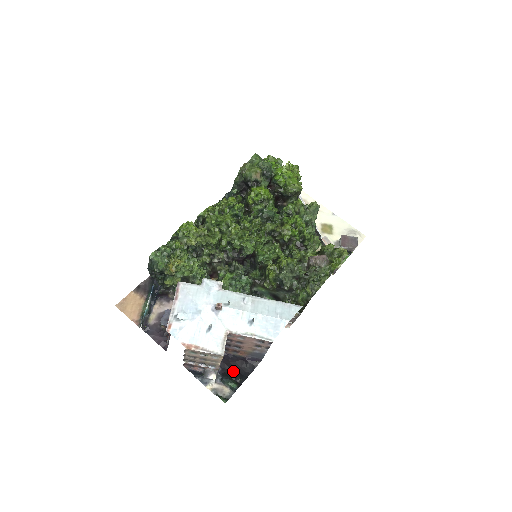
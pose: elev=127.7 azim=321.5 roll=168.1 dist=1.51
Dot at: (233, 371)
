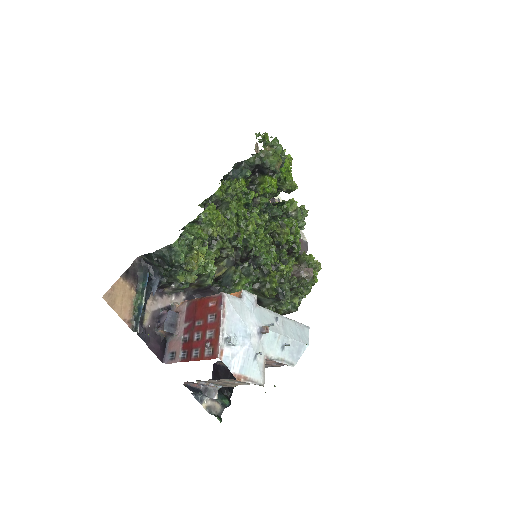
Dot at: occluded
